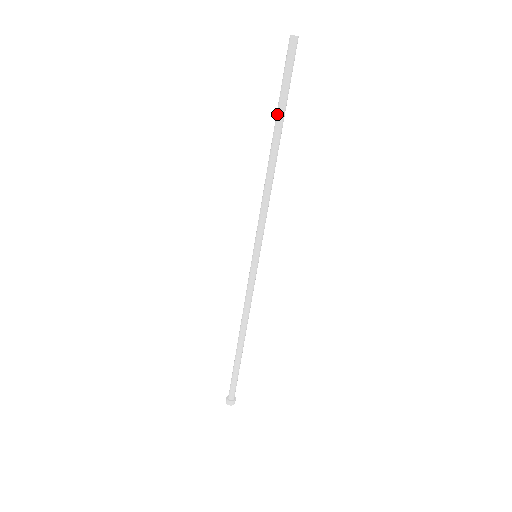
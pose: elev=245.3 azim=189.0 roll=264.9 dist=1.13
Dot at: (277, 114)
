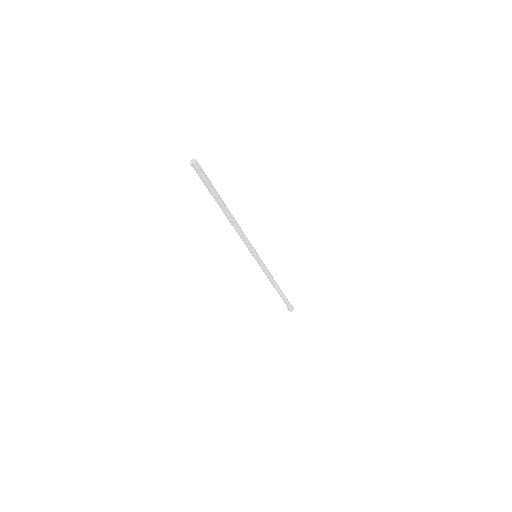
Dot at: (214, 198)
